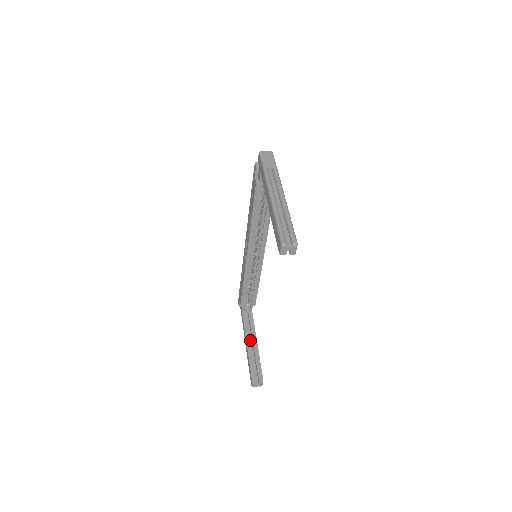
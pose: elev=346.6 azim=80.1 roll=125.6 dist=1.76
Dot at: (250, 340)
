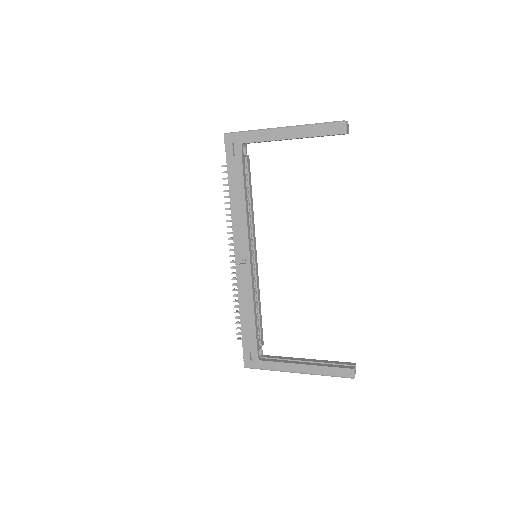
Dot at: occluded
